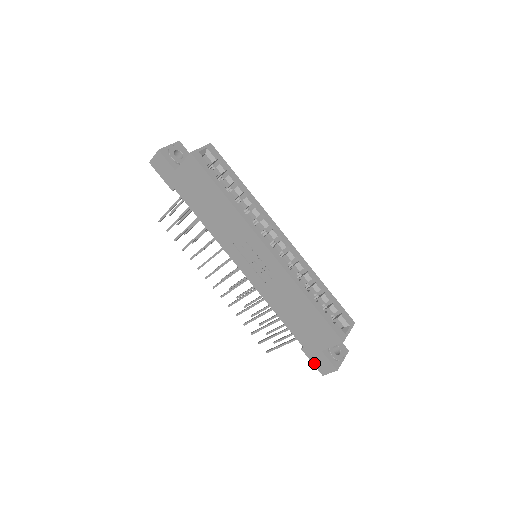
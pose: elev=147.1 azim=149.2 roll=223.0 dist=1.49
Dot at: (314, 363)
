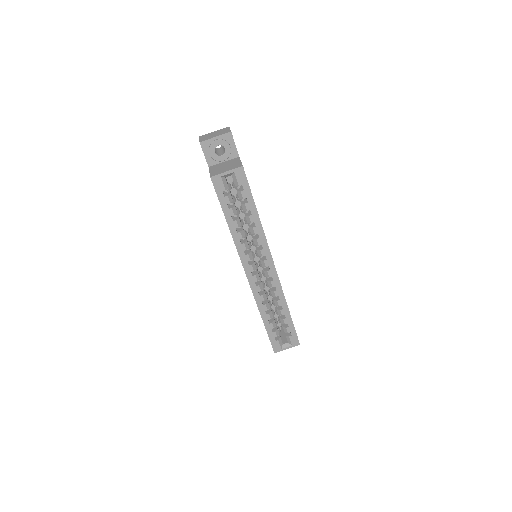
Dot at: occluded
